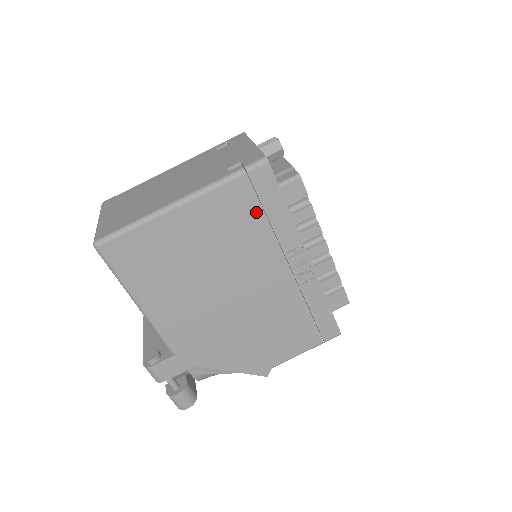
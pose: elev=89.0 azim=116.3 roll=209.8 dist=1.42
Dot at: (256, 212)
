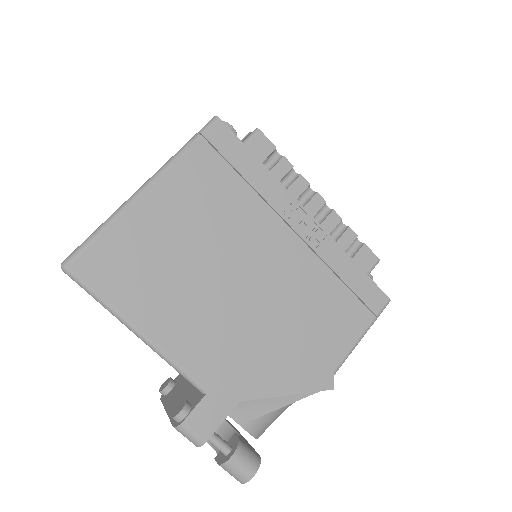
Dot at: (229, 176)
